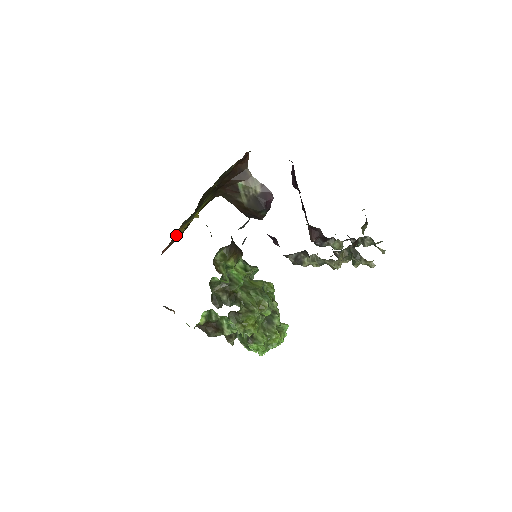
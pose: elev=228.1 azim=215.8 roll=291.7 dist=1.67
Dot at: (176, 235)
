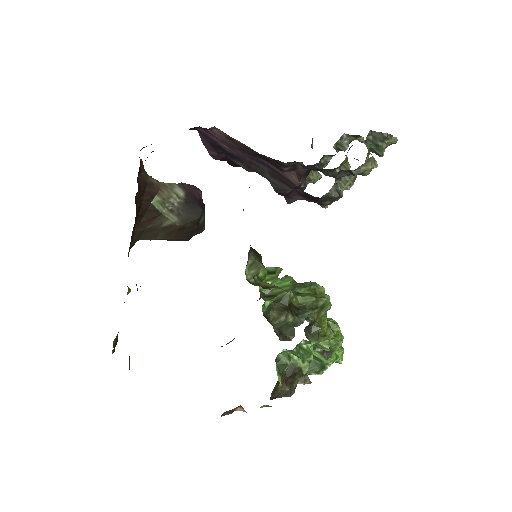
Dot at: occluded
